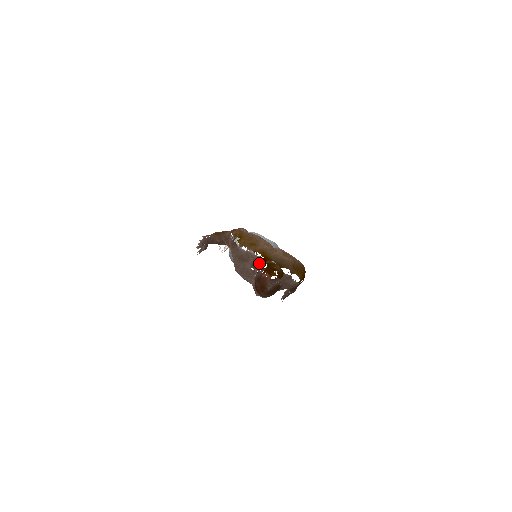
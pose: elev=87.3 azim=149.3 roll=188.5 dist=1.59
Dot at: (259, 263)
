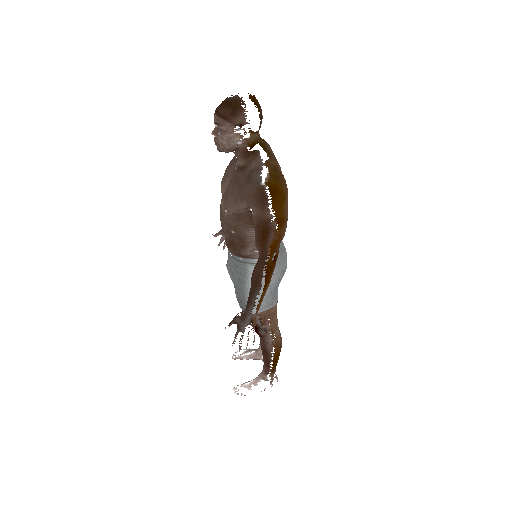
Dot at: occluded
